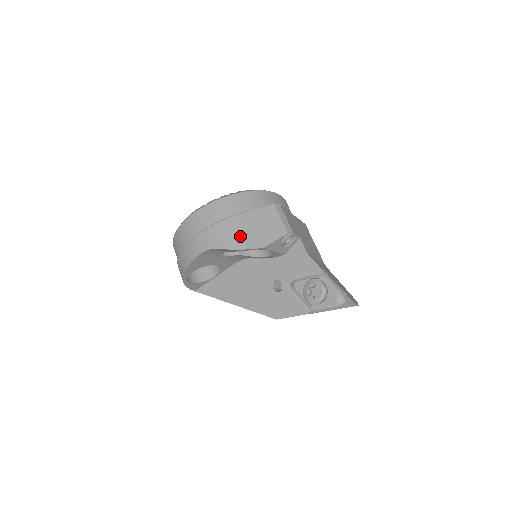
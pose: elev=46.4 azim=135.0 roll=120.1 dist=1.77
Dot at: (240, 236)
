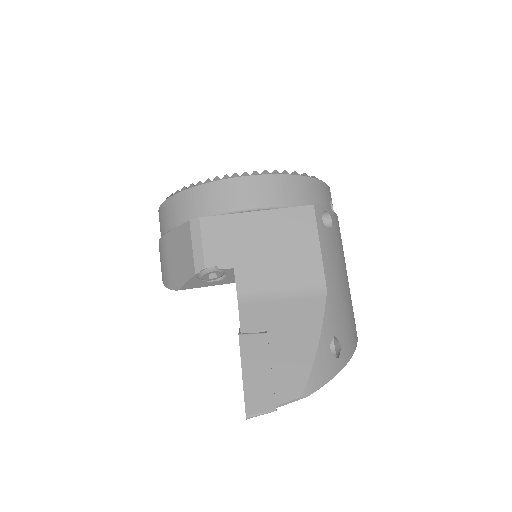
Dot at: (165, 267)
